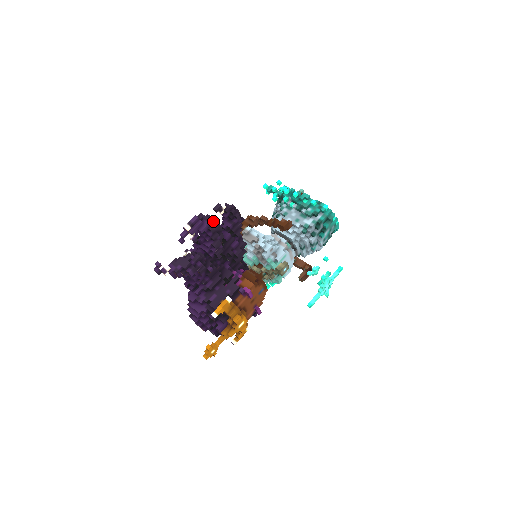
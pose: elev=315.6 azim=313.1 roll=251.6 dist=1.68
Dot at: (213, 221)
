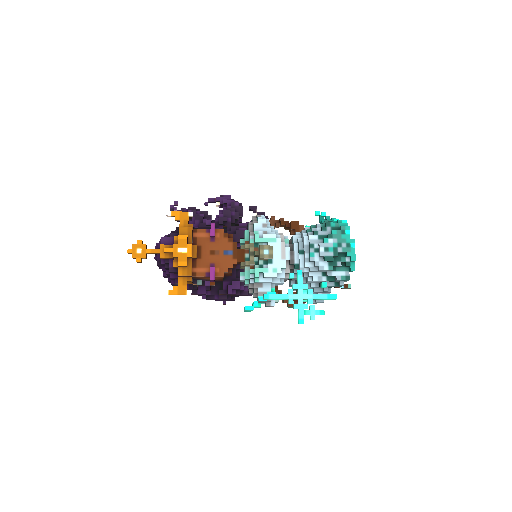
Dot at: (239, 203)
